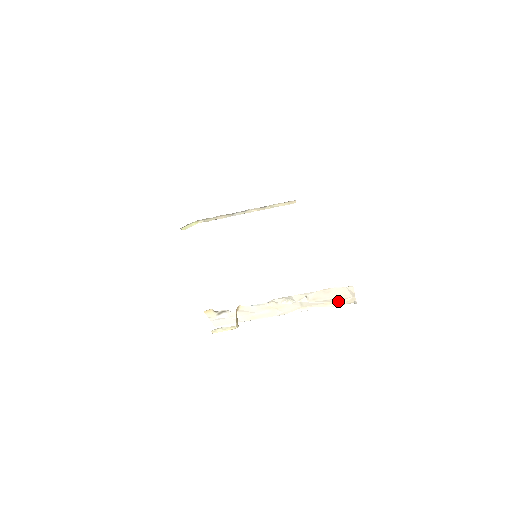
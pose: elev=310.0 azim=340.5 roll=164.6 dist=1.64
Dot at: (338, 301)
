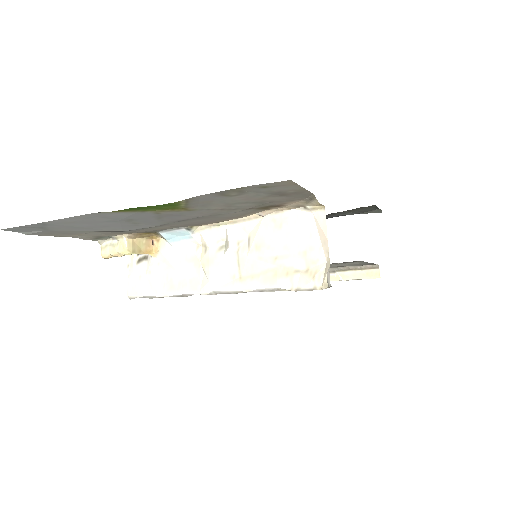
Dot at: (299, 273)
